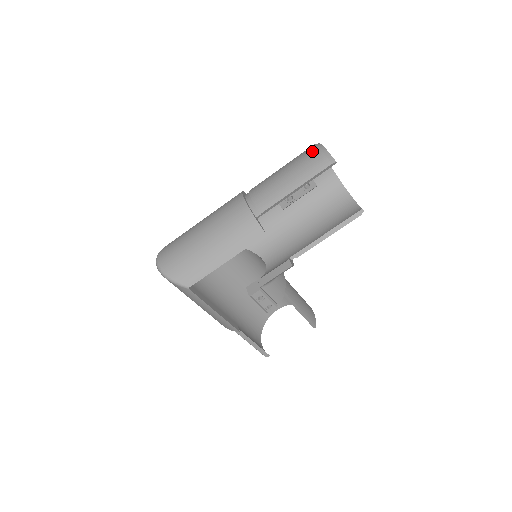
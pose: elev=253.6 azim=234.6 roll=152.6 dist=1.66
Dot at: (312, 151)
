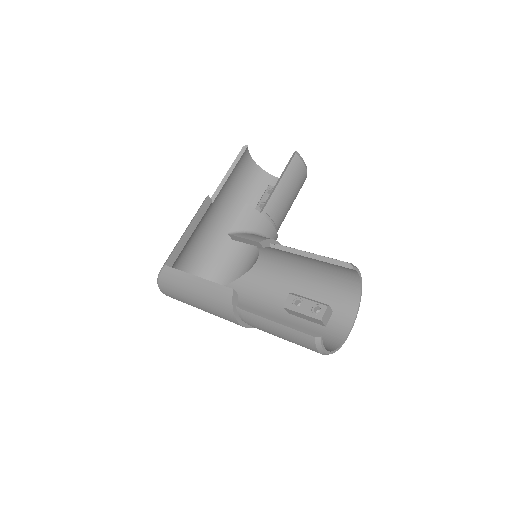
Dot at: occluded
